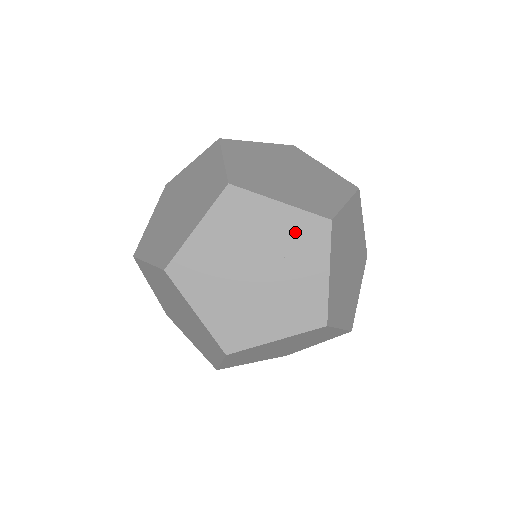
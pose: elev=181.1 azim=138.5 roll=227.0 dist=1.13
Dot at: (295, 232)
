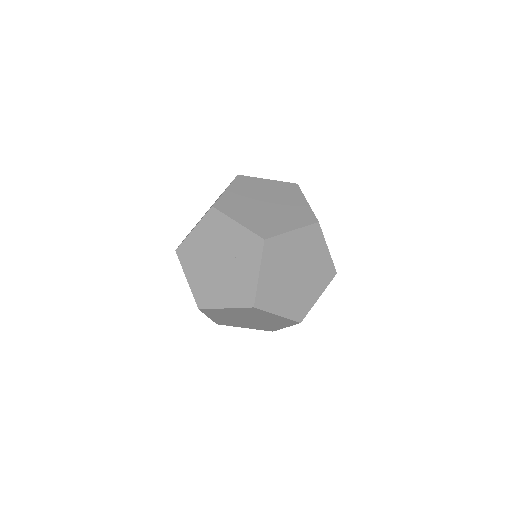
Dot at: (243, 243)
